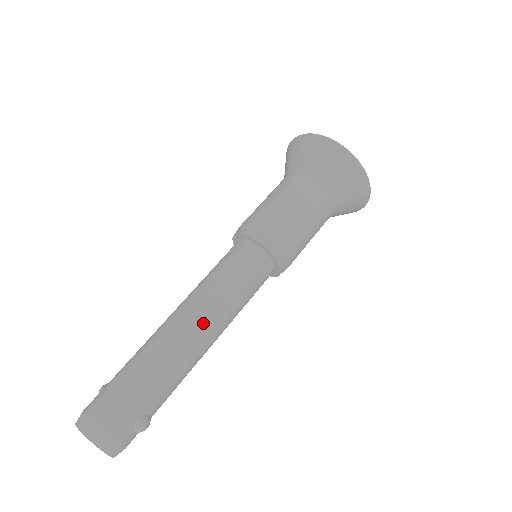
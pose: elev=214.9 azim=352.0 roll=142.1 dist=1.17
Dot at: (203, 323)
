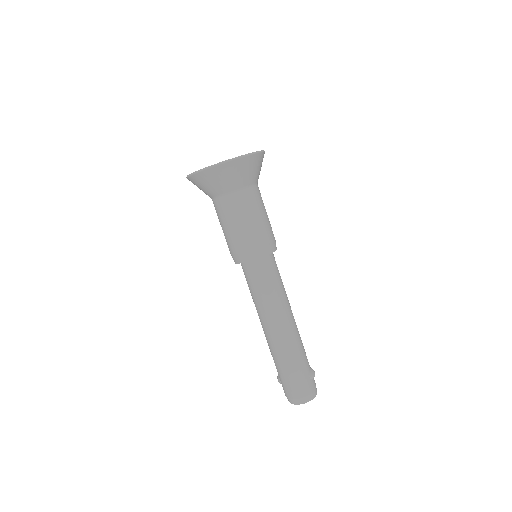
Dot at: (283, 319)
